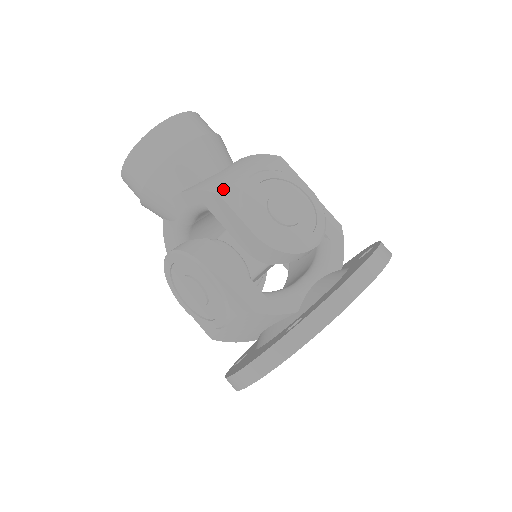
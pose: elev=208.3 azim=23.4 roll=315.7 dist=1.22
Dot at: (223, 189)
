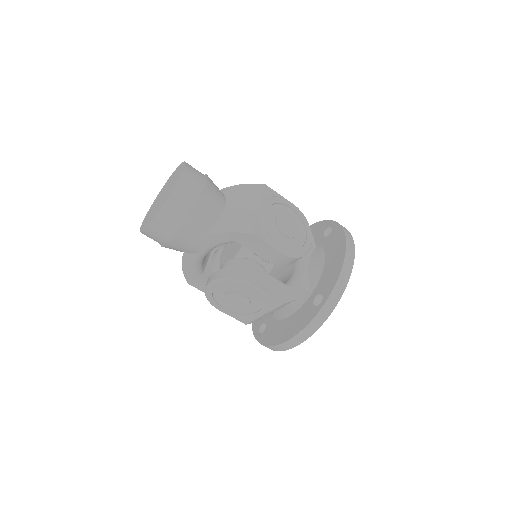
Dot at: (250, 228)
